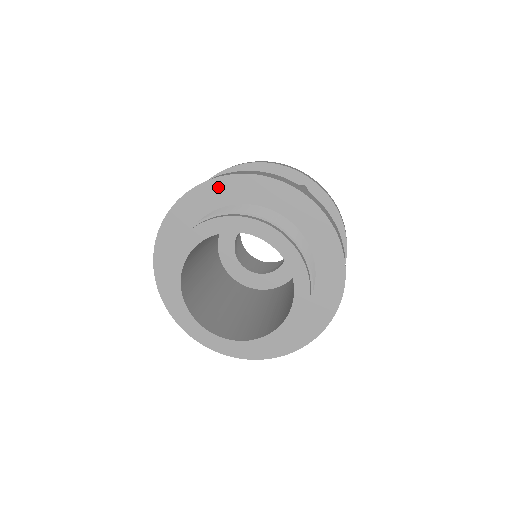
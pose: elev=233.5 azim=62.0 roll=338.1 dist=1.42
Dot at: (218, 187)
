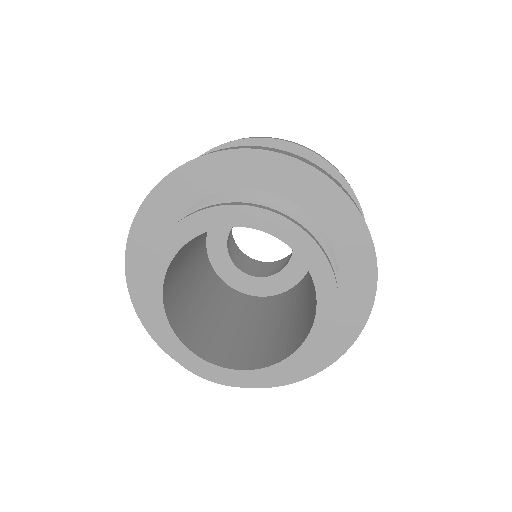
Dot at: (255, 162)
